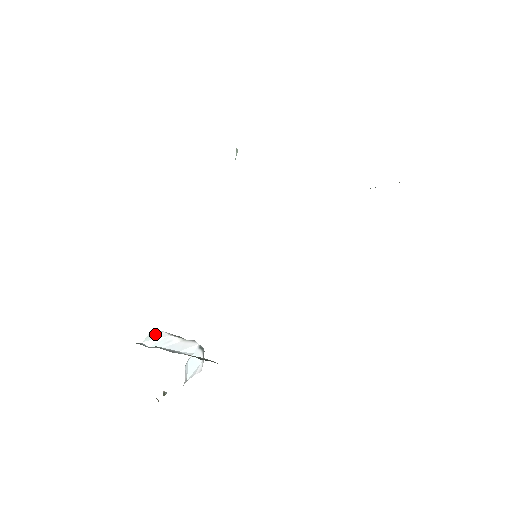
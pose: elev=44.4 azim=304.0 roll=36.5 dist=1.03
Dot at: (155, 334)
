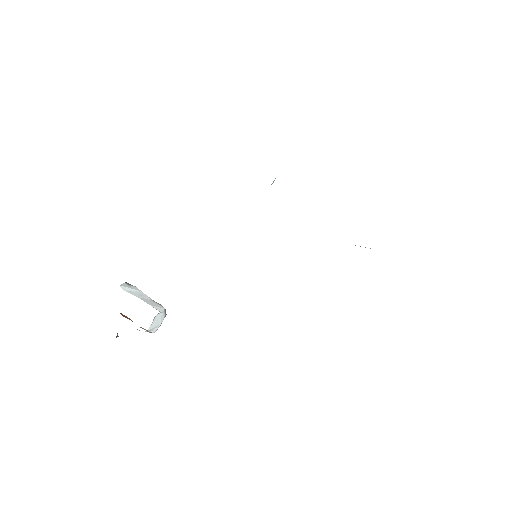
Dot at: (130, 285)
